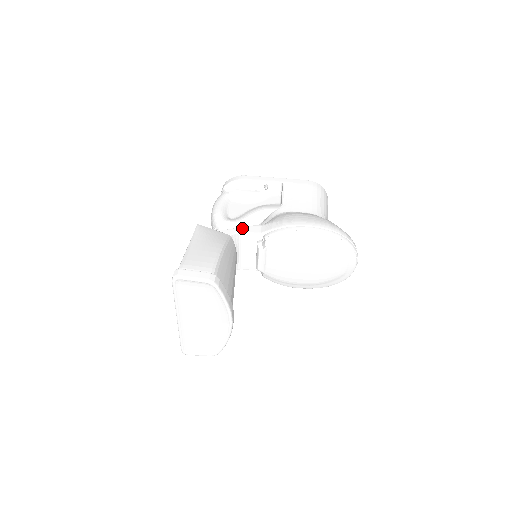
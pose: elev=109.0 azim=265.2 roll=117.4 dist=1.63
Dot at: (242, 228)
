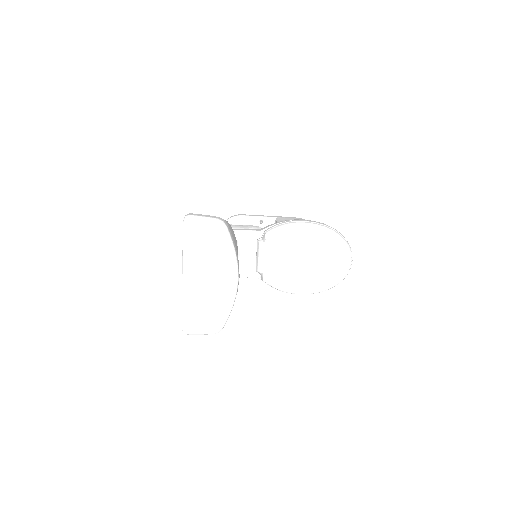
Dot at: (243, 229)
